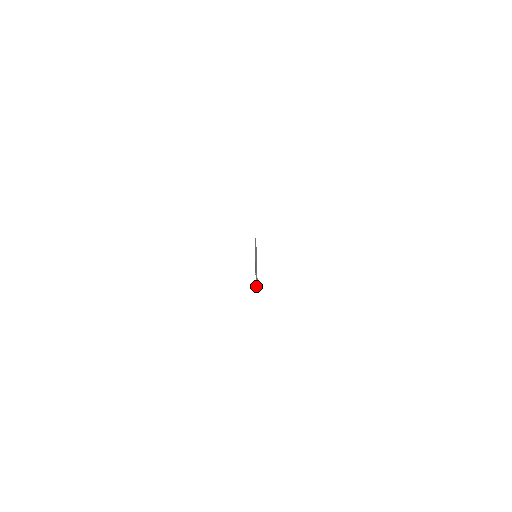
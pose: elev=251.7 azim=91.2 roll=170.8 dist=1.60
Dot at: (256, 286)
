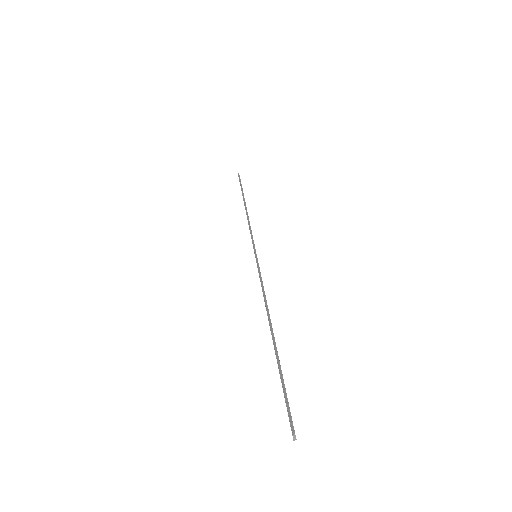
Dot at: (293, 436)
